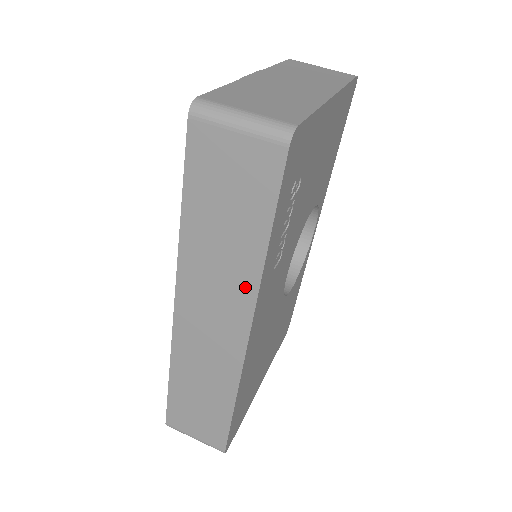
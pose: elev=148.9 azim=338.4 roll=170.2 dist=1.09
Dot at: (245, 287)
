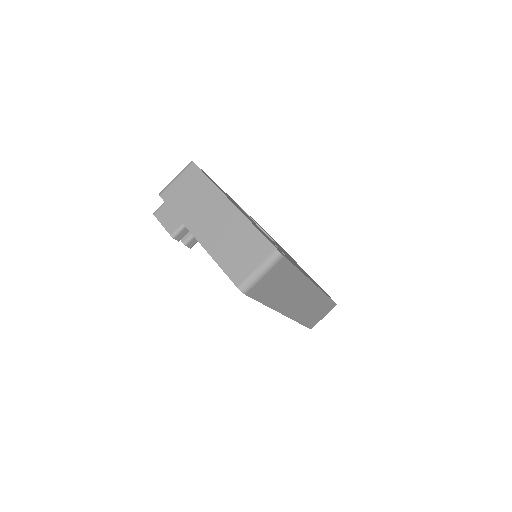
Dot at: (303, 283)
